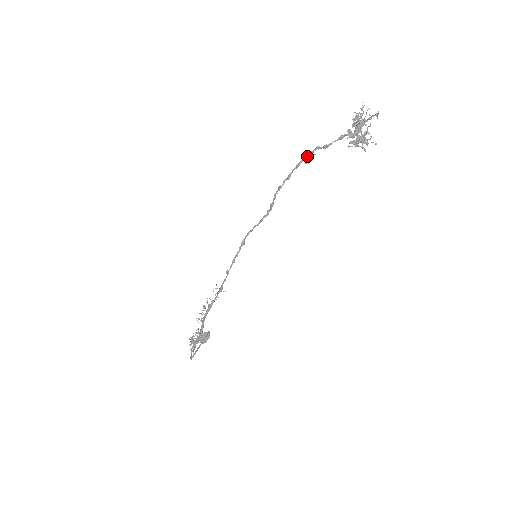
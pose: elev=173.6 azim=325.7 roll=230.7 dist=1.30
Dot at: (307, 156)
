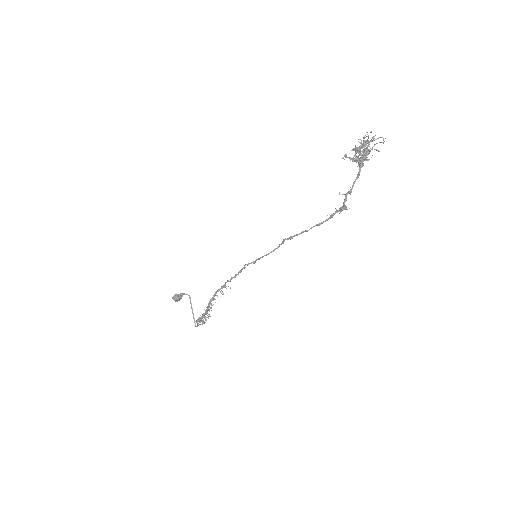
Dot at: (342, 210)
